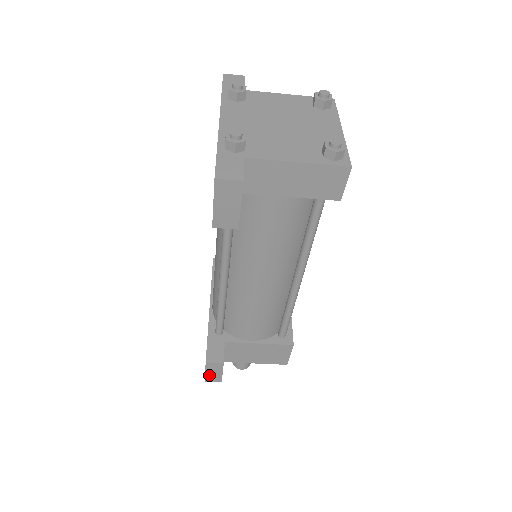
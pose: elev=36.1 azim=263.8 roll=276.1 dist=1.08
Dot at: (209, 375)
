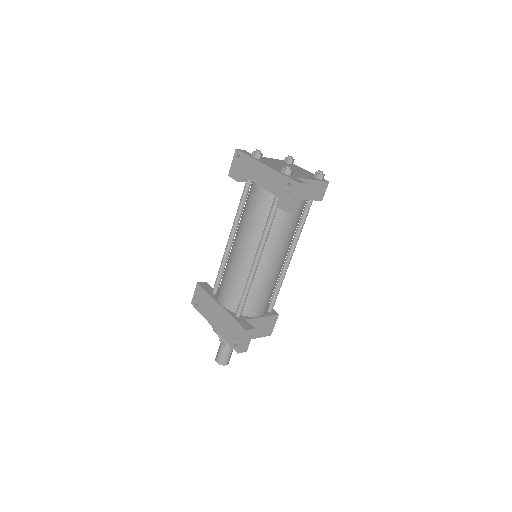
Dot at: (242, 345)
